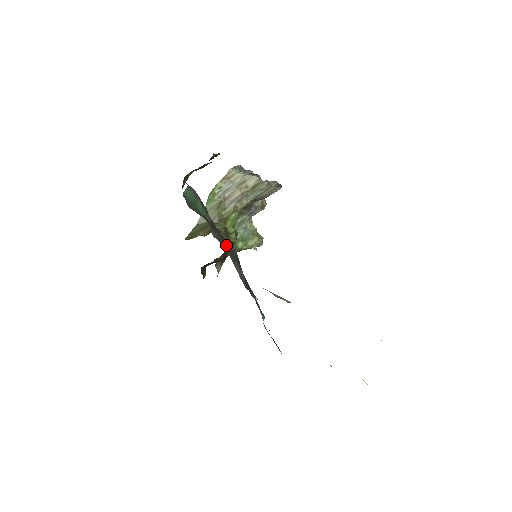
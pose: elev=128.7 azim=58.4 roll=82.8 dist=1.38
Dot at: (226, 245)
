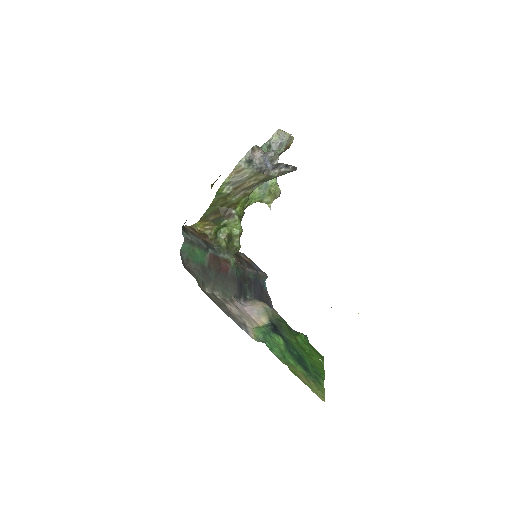
Dot at: (222, 276)
